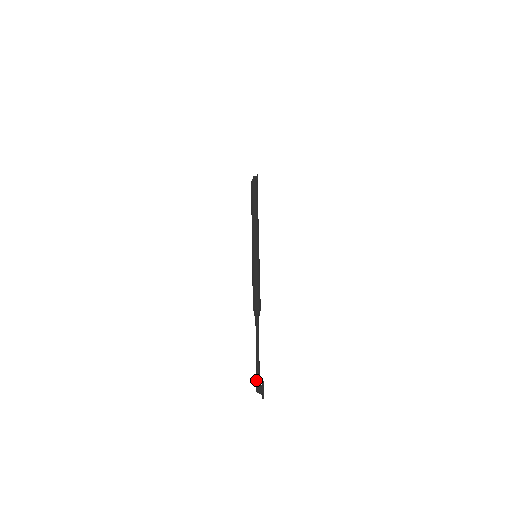
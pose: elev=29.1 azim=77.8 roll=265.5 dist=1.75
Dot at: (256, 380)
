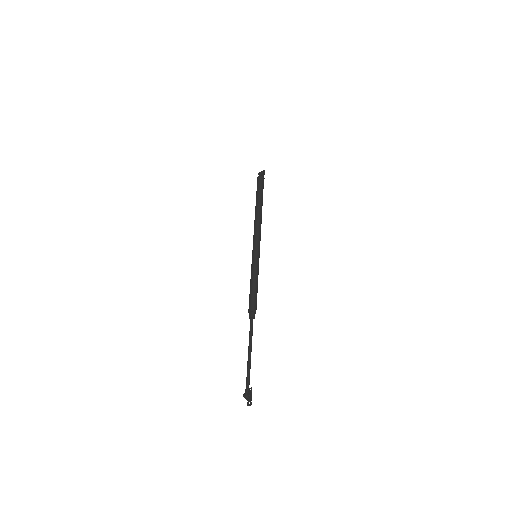
Dot at: (247, 385)
